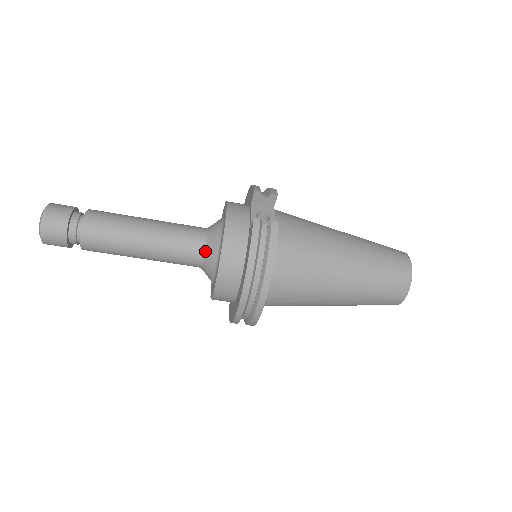
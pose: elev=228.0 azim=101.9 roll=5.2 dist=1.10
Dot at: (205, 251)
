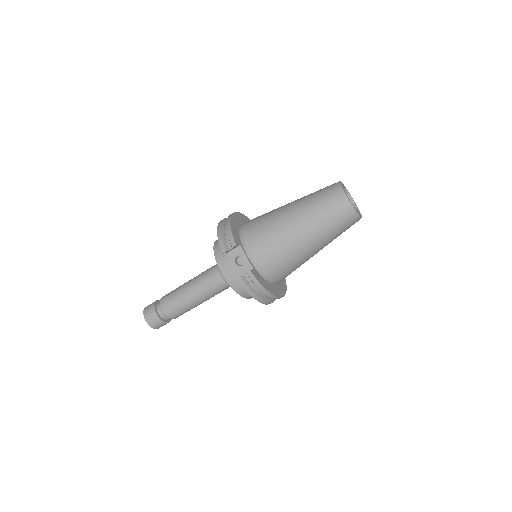
Dot at: occluded
